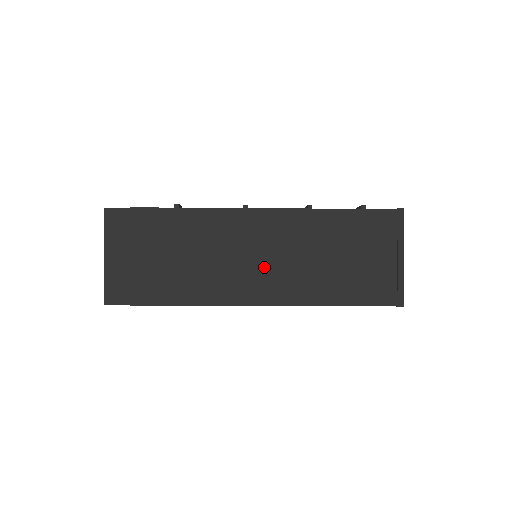
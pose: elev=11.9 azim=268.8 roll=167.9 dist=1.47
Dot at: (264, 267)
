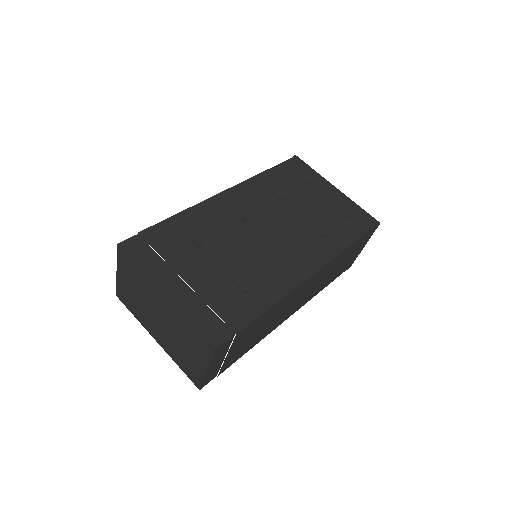
Dot at: occluded
